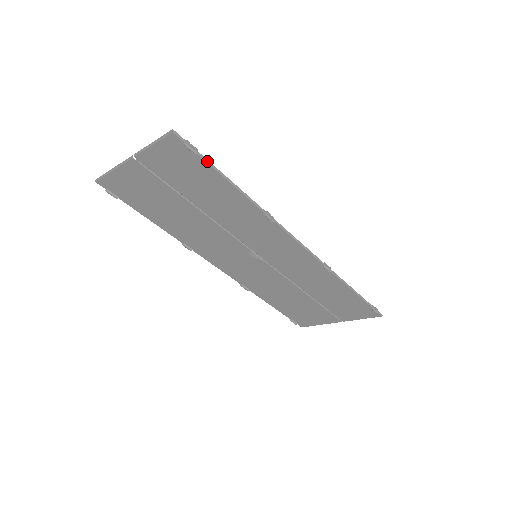
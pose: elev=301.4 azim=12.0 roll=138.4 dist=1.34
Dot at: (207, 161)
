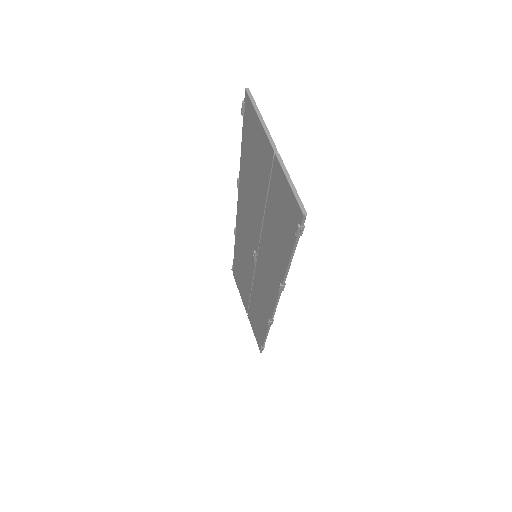
Dot at: (296, 243)
